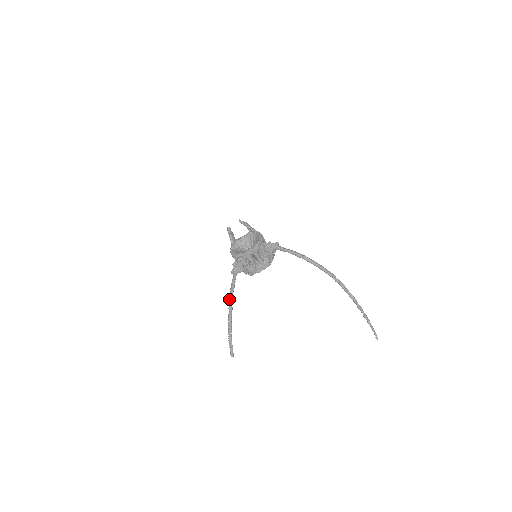
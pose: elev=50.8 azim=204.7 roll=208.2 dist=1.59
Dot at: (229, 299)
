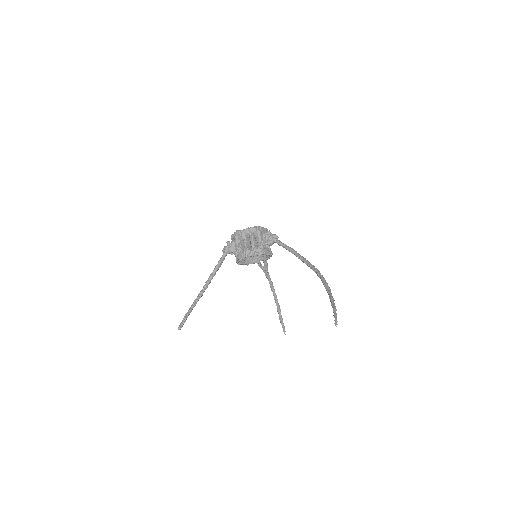
Dot at: (209, 277)
